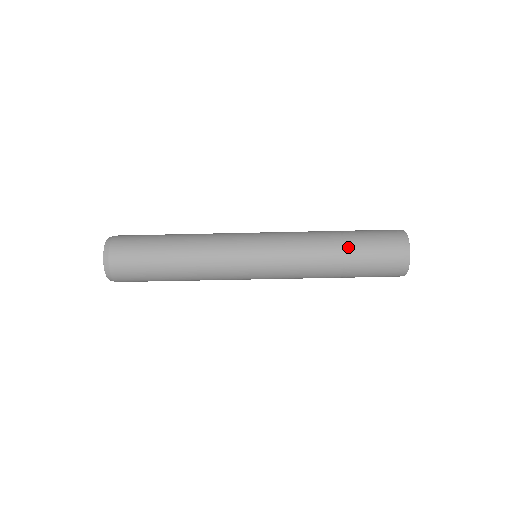
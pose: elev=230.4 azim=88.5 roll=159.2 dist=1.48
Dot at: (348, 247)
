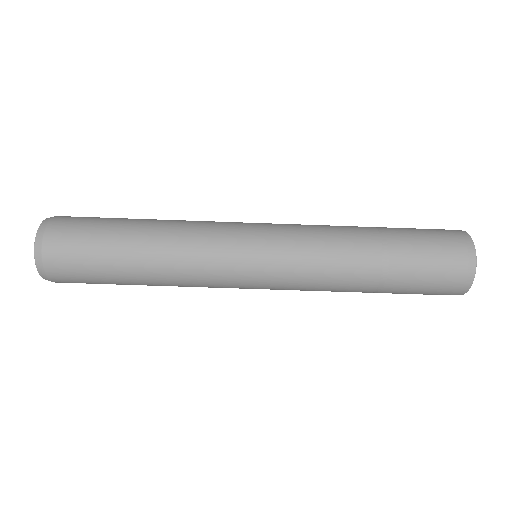
Dot at: (389, 260)
